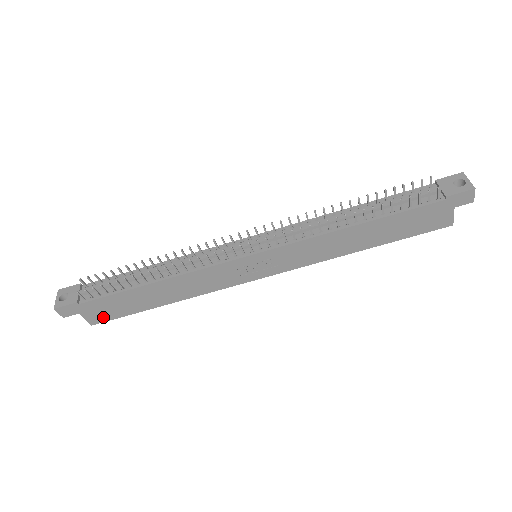
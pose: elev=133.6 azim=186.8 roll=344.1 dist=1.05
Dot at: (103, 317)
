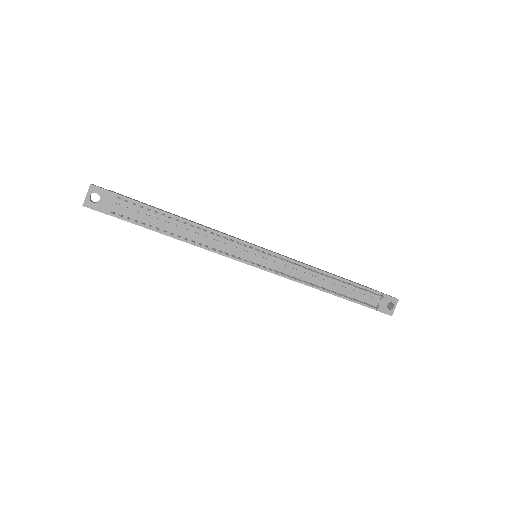
Dot at: occluded
